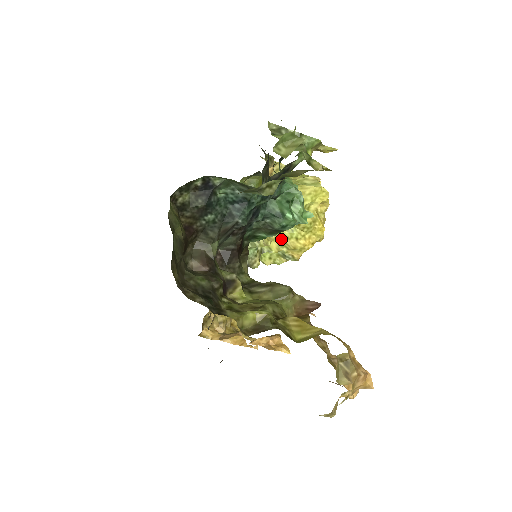
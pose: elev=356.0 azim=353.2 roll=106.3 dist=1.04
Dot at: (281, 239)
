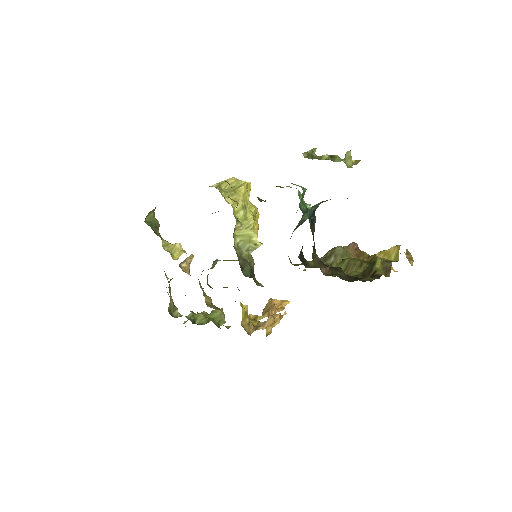
Dot at: occluded
